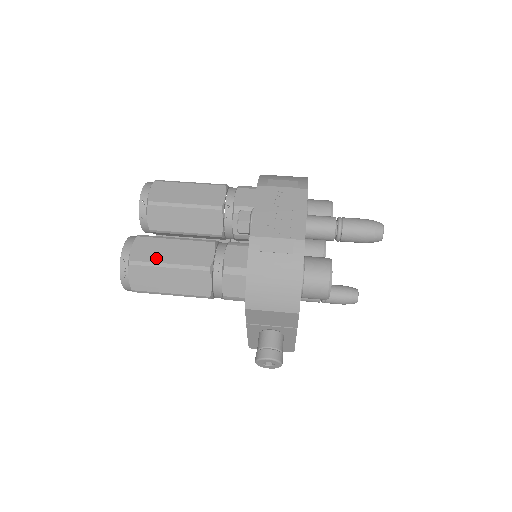
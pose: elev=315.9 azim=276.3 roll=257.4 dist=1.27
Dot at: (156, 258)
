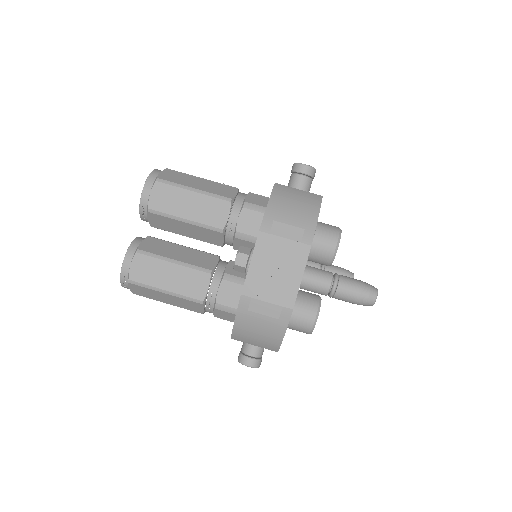
Dot at: (153, 282)
